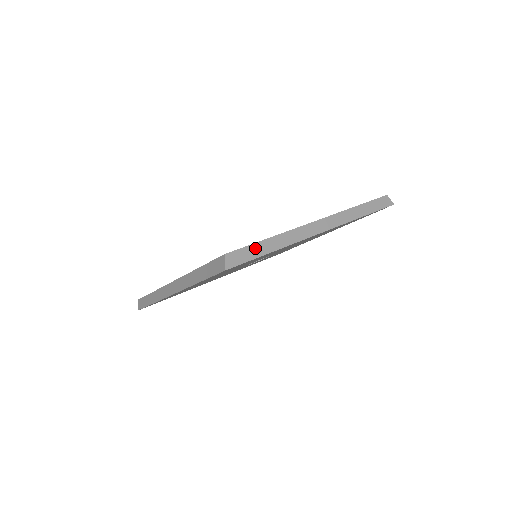
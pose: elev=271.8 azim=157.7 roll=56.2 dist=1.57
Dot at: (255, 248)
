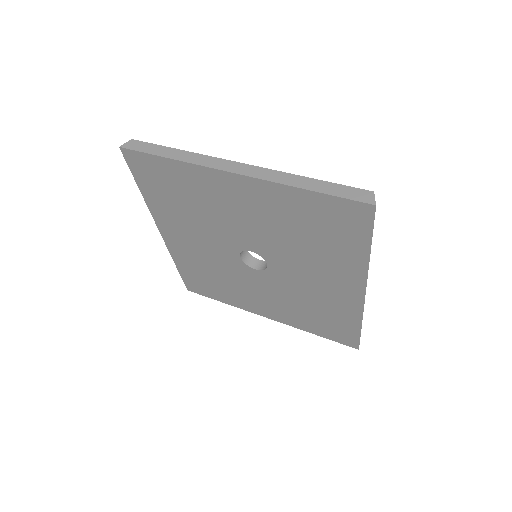
Dot at: (157, 148)
